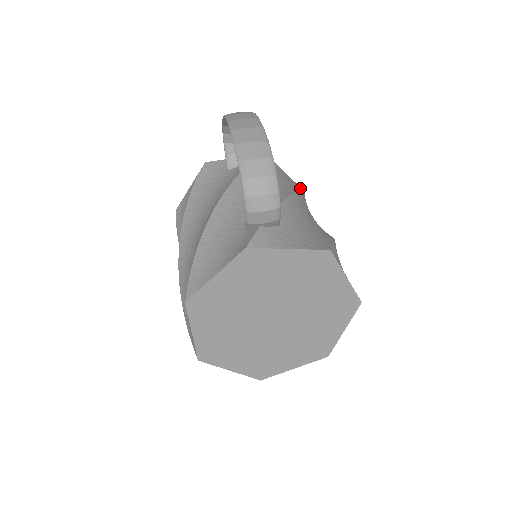
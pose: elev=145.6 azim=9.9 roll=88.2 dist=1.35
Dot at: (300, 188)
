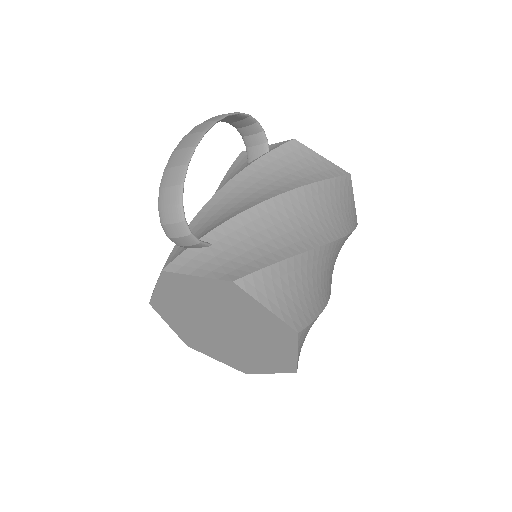
Dot at: (301, 186)
